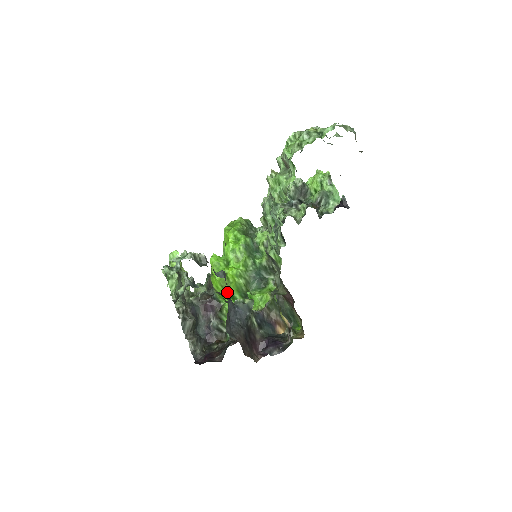
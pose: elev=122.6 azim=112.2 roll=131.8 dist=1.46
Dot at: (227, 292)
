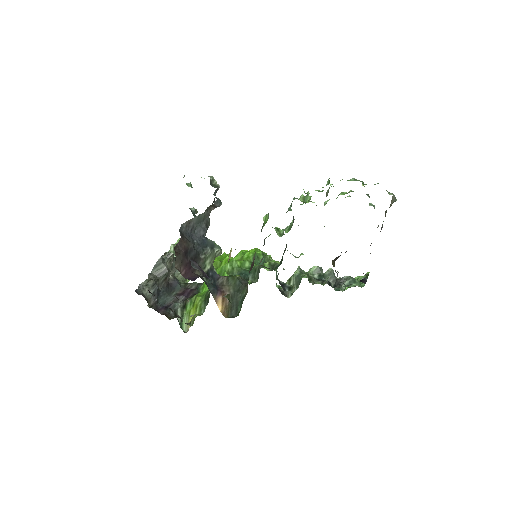
Dot at: occluded
